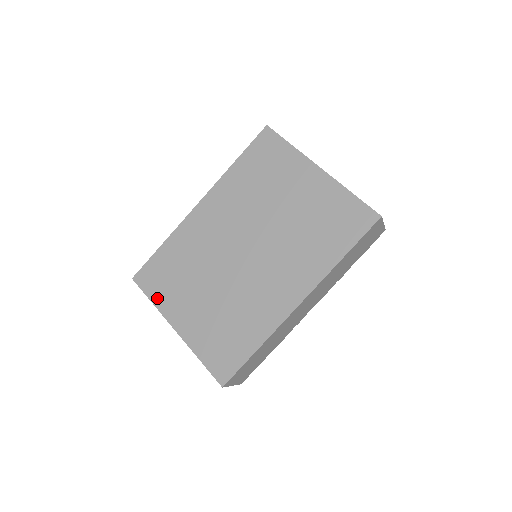
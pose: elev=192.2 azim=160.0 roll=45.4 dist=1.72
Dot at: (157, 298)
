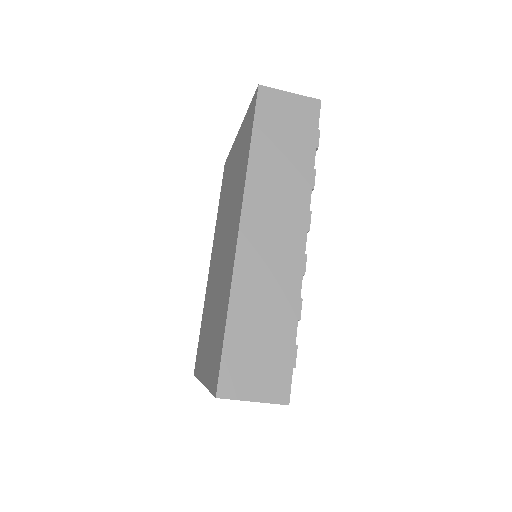
Dot at: (199, 370)
